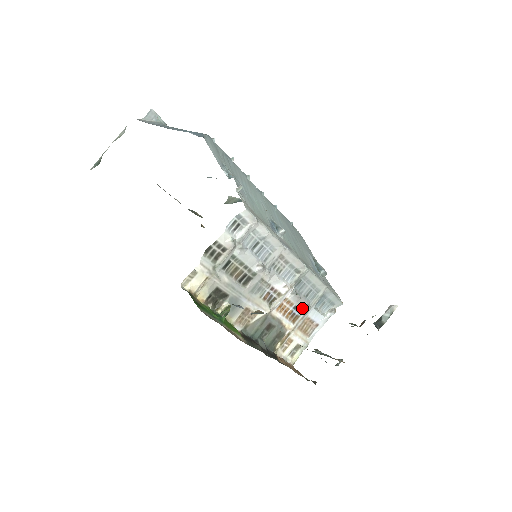
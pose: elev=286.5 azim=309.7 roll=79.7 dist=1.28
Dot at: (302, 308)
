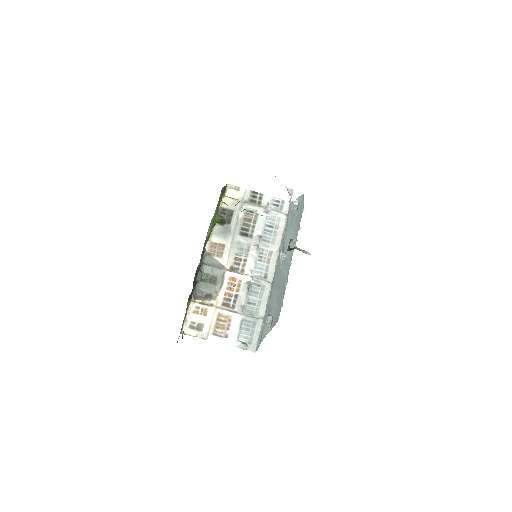
Dot at: (238, 304)
